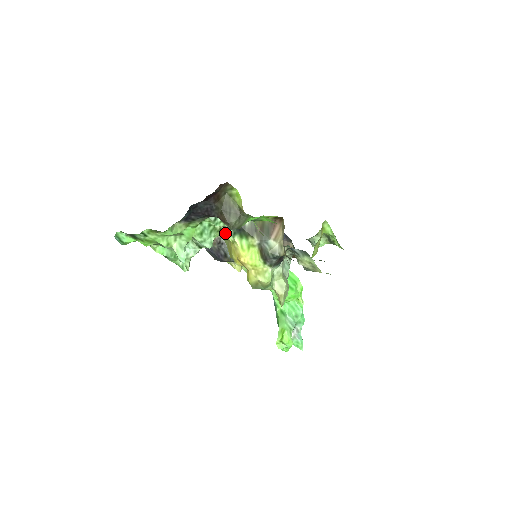
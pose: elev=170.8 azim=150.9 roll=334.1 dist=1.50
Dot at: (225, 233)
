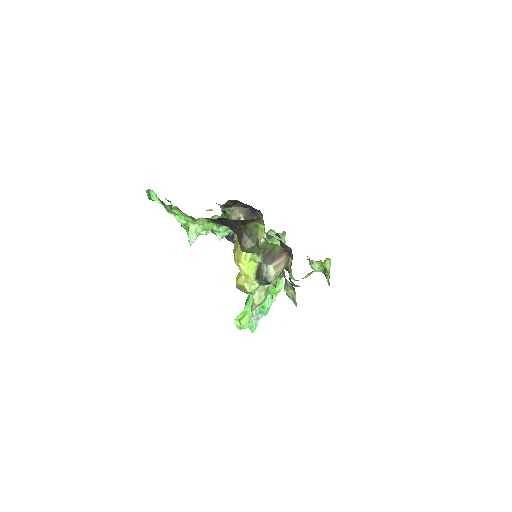
Dot at: occluded
